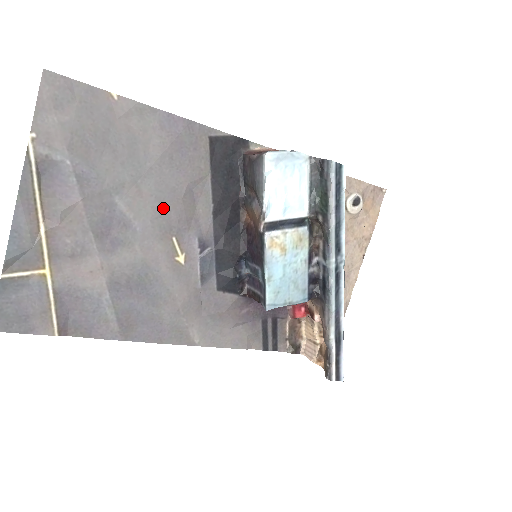
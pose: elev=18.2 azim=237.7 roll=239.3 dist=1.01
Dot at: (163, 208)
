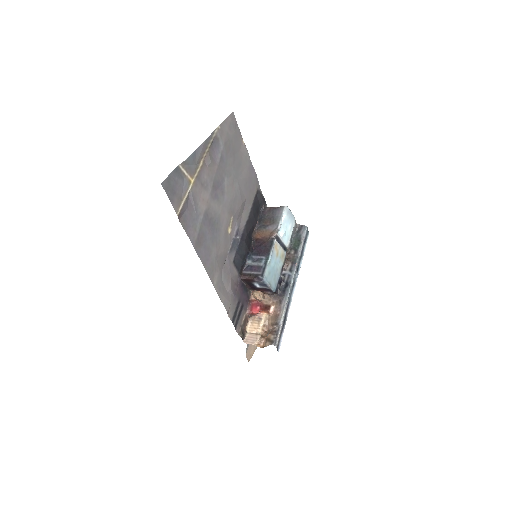
Dot at: (235, 200)
